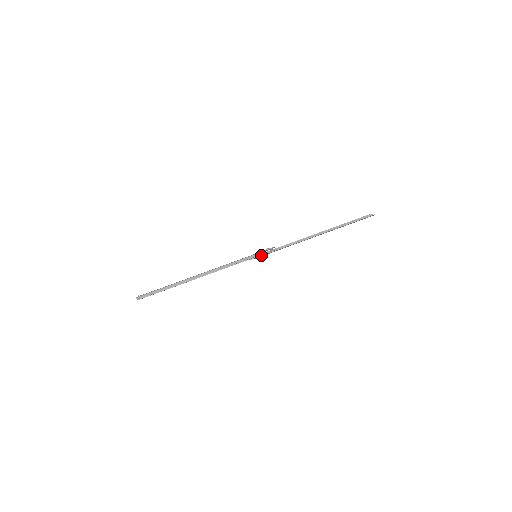
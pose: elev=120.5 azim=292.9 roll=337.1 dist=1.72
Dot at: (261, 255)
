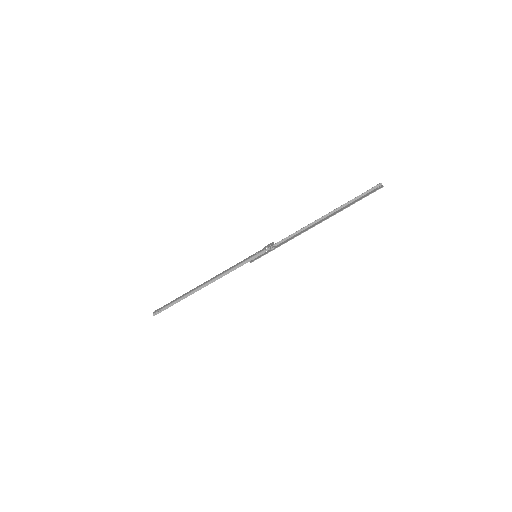
Dot at: (260, 256)
